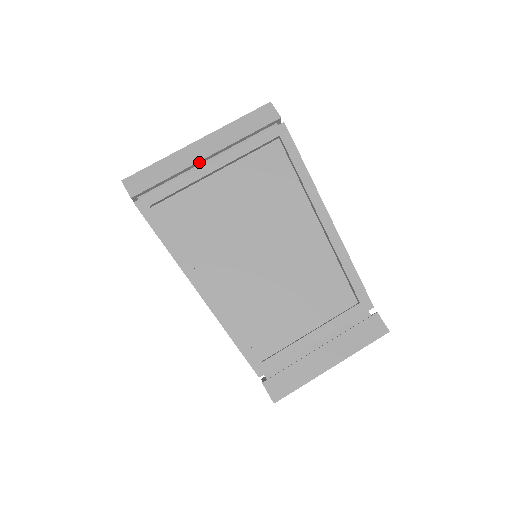
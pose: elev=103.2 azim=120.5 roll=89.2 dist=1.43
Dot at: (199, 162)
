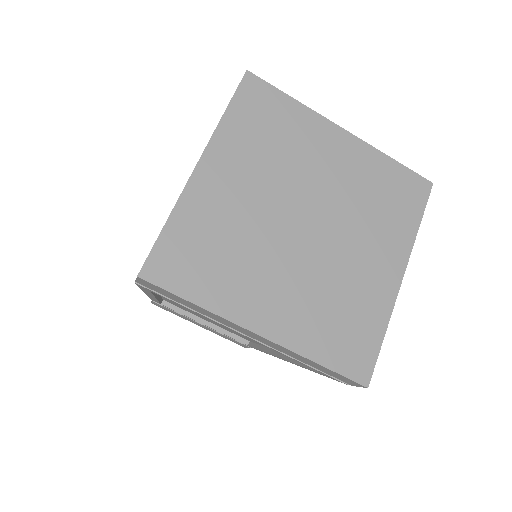
Dot at: occluded
